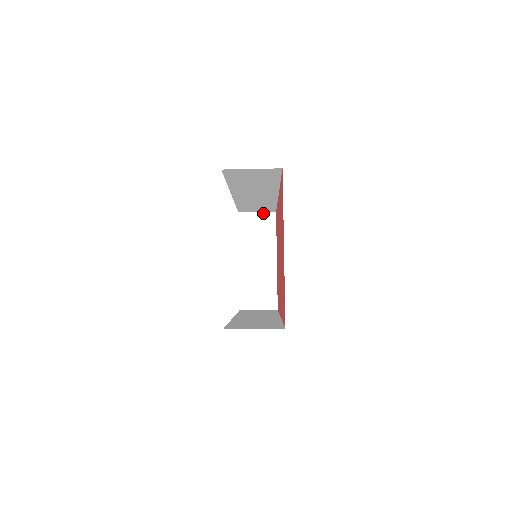
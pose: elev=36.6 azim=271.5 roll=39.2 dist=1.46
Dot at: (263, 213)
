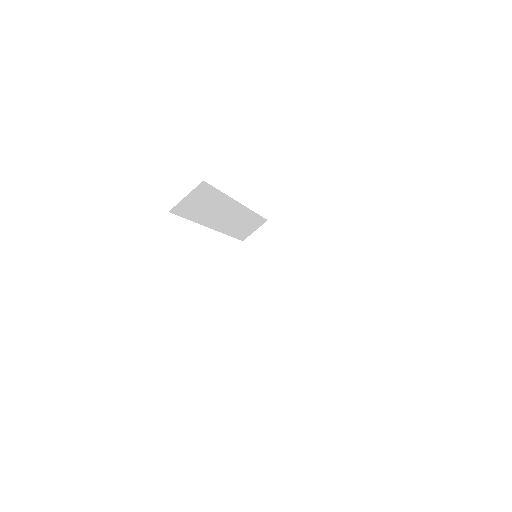
Dot at: (260, 228)
